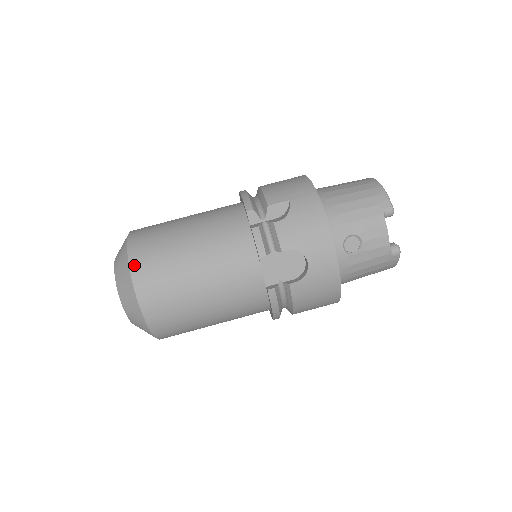
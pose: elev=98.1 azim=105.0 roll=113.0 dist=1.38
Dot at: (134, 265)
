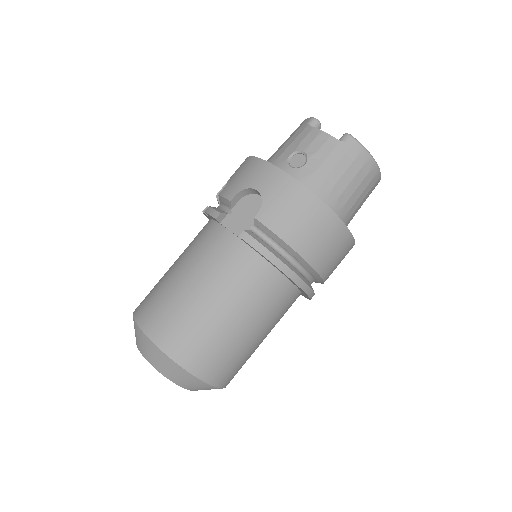
Dot at: (136, 312)
